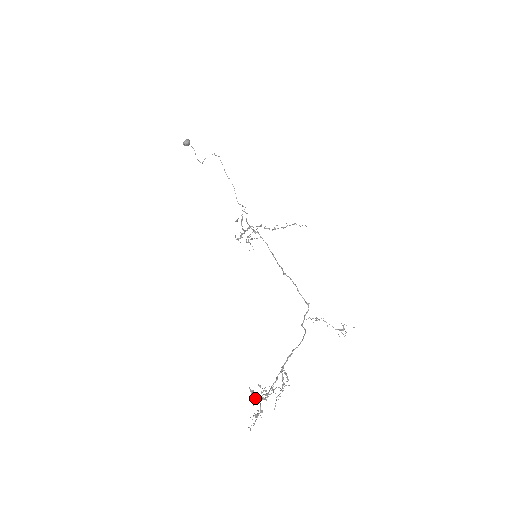
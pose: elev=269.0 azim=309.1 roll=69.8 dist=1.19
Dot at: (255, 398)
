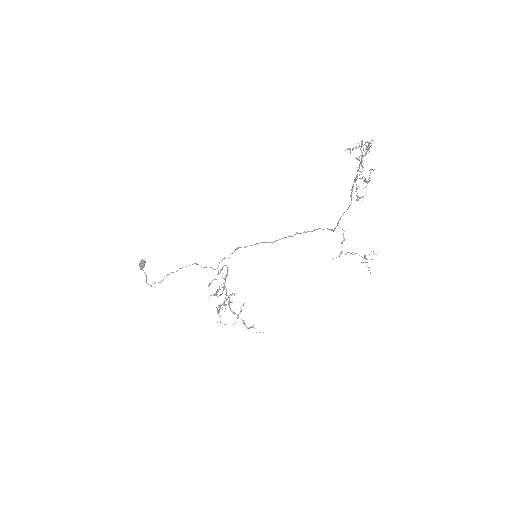
Dot at: occluded
